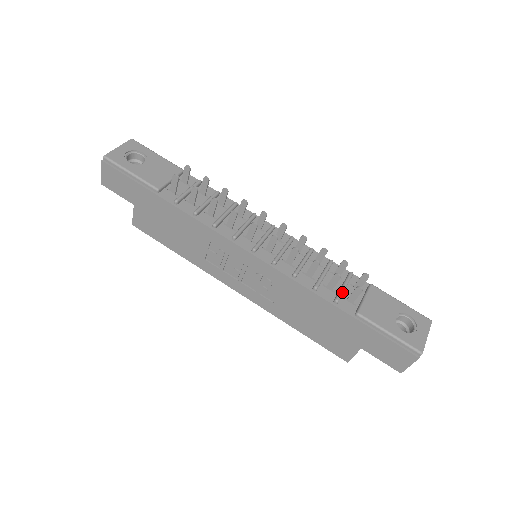
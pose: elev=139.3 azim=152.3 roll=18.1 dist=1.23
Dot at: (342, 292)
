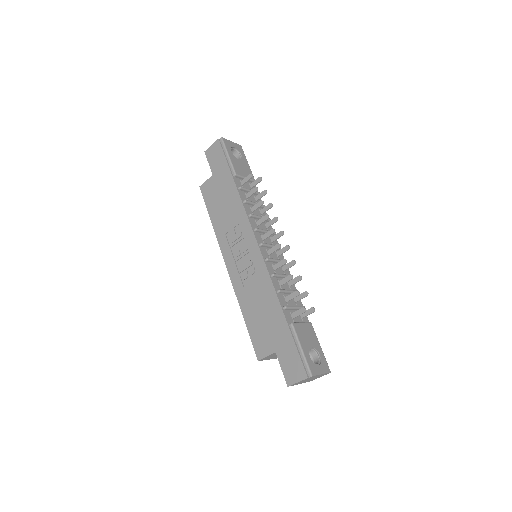
Dot at: (292, 307)
